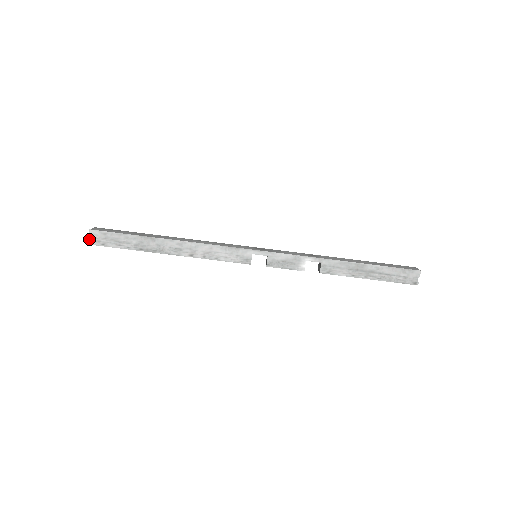
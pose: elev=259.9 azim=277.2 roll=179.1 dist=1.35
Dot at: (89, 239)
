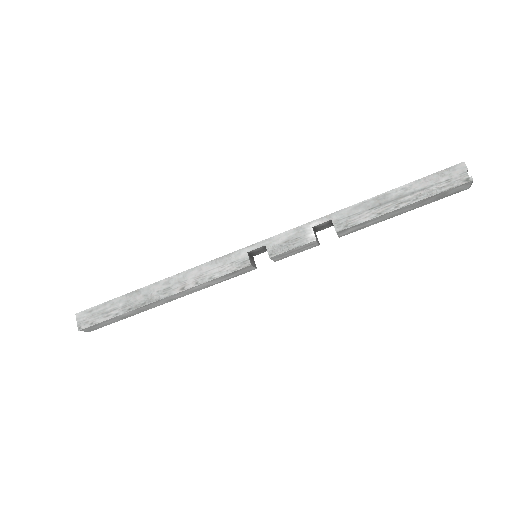
Dot at: (77, 325)
